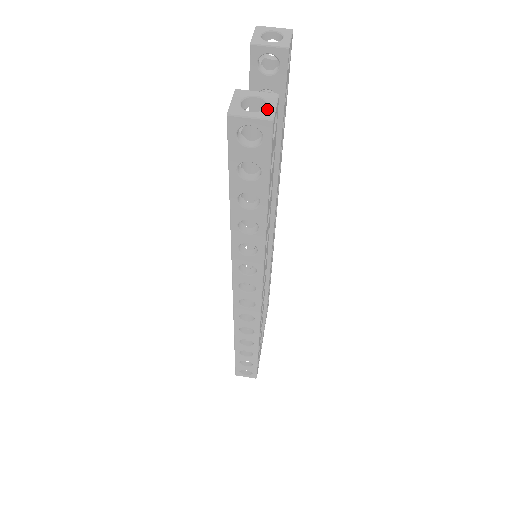
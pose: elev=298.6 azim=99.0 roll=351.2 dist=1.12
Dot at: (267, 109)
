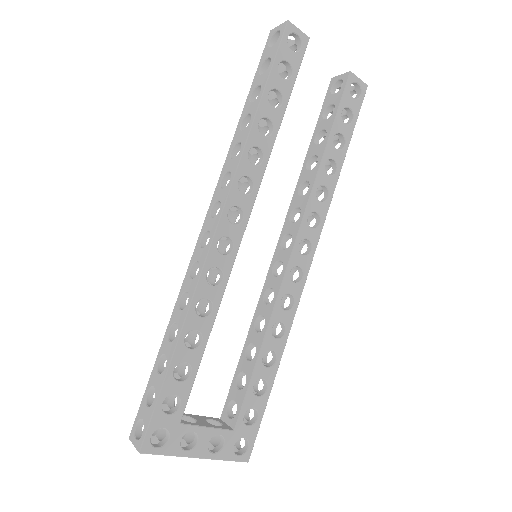
Dot at: (293, 28)
